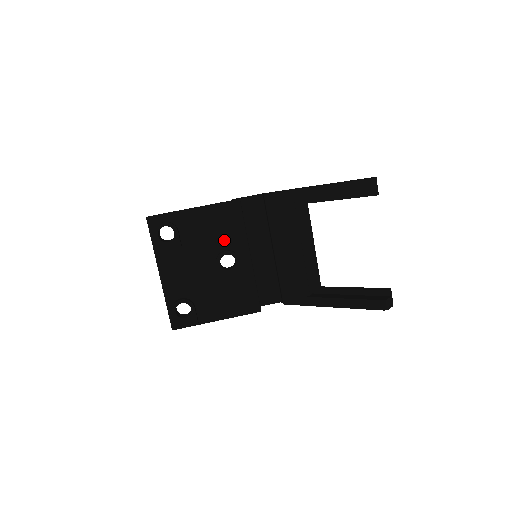
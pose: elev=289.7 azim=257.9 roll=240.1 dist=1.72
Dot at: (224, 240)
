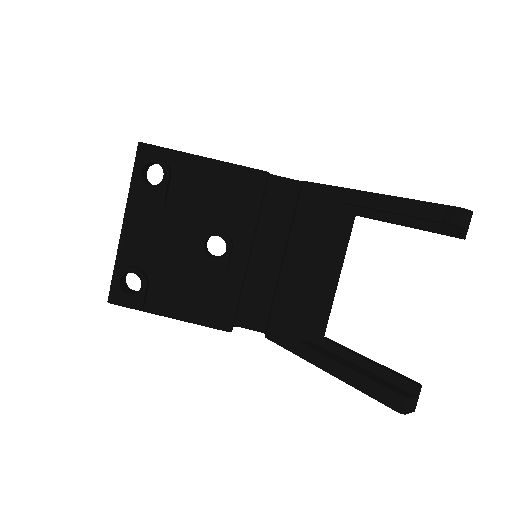
Dot at: (224, 216)
